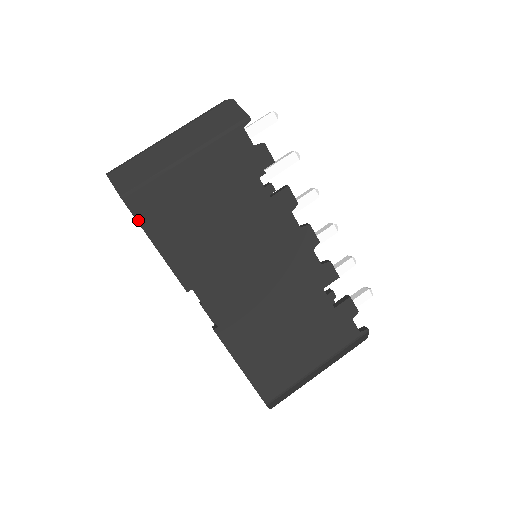
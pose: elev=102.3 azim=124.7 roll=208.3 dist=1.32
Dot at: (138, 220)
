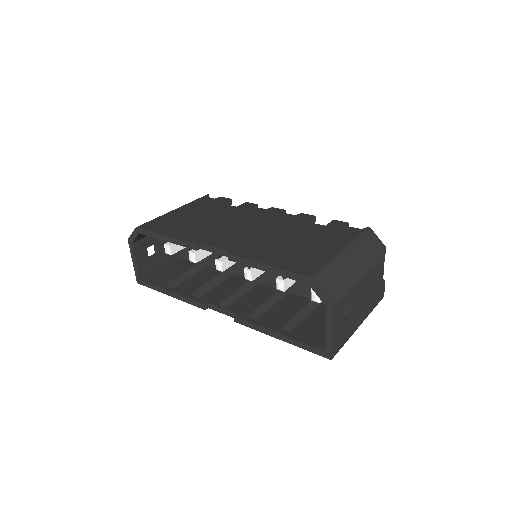
Dot at: (149, 230)
